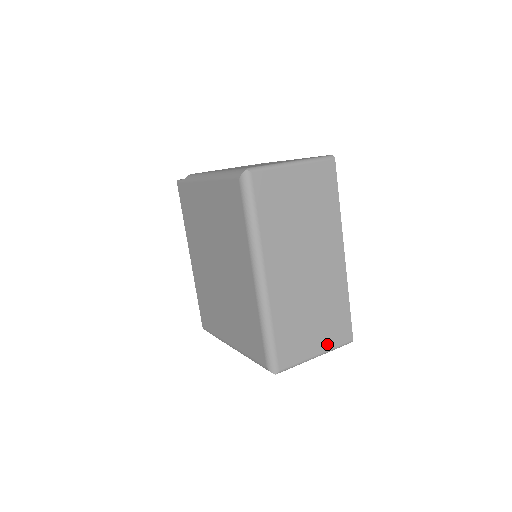
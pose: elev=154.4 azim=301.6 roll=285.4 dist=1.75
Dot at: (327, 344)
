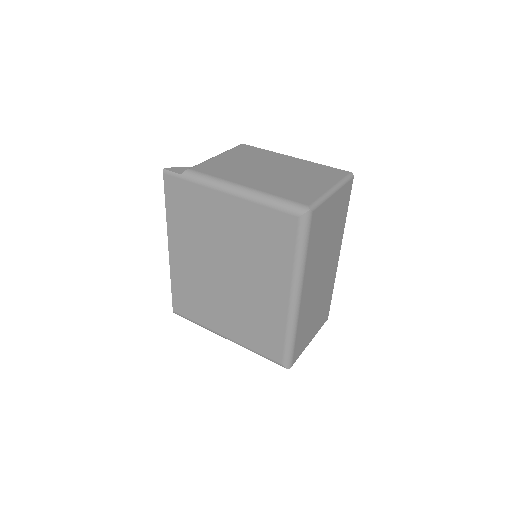
Dot at: (317, 330)
